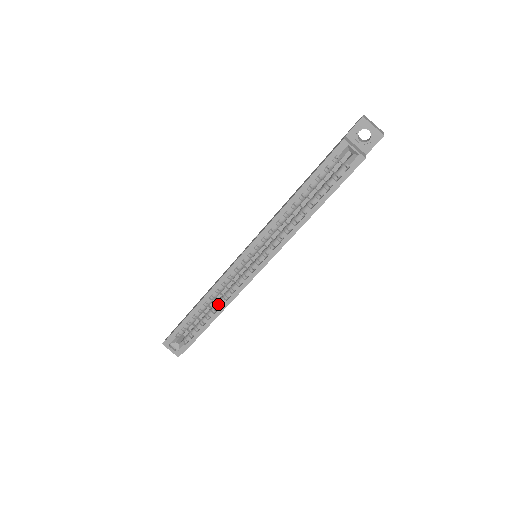
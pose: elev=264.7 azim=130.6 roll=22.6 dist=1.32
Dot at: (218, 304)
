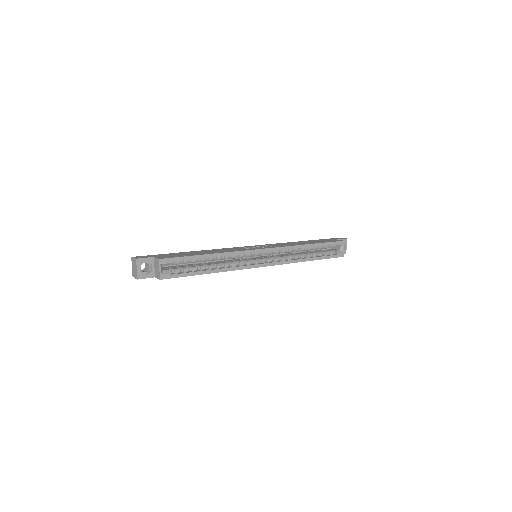
Dot at: (220, 265)
